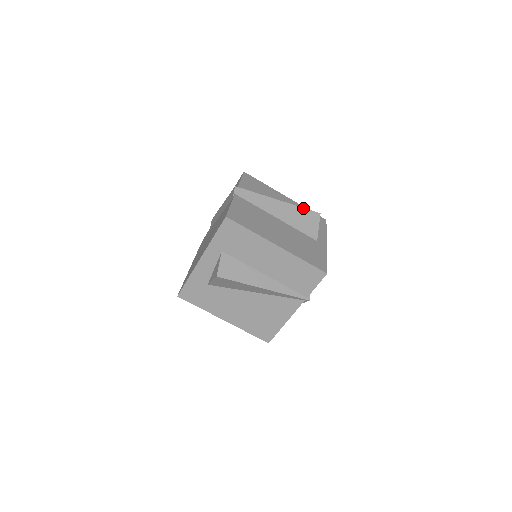
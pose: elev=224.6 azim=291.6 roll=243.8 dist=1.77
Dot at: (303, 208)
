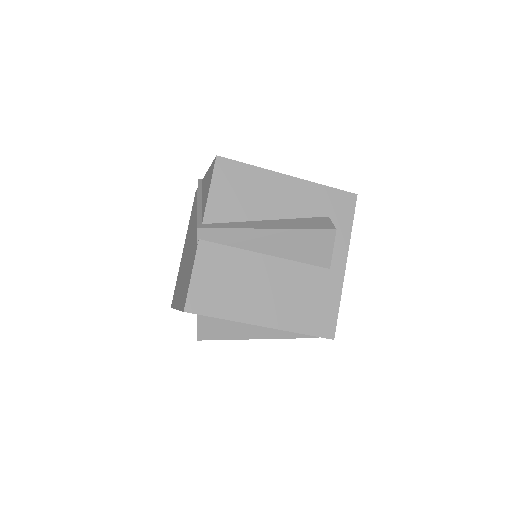
Dot at: (308, 229)
